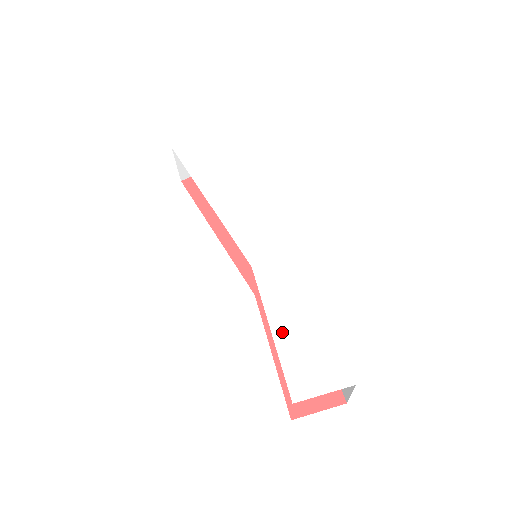
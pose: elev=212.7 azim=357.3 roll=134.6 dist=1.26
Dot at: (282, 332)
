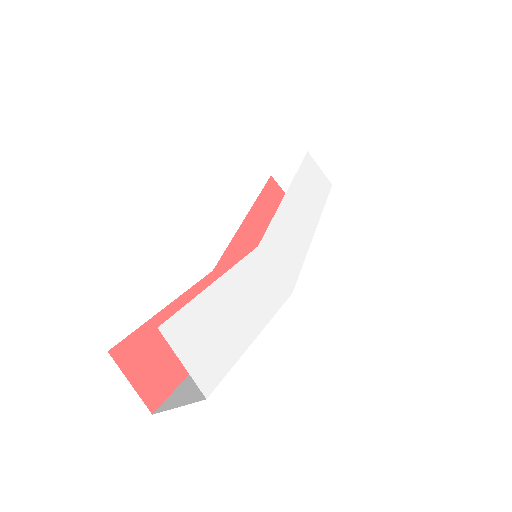
Dot at: (219, 294)
